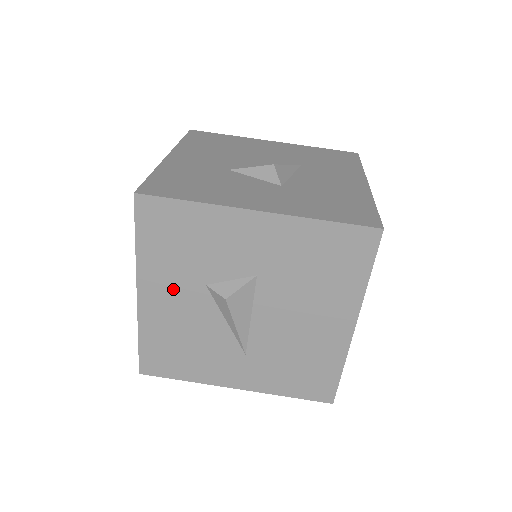
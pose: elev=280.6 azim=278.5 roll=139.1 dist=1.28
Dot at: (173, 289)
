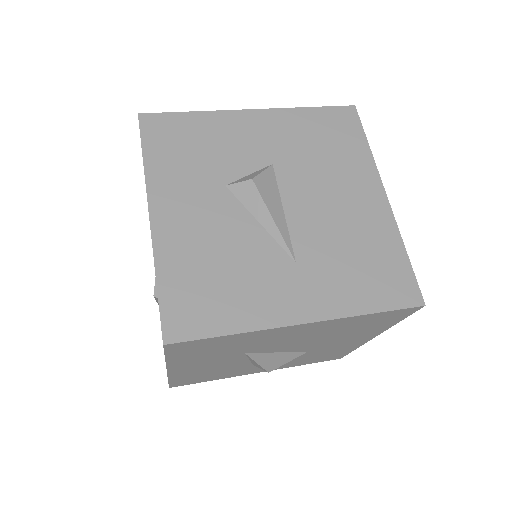
Dot at: (191, 199)
